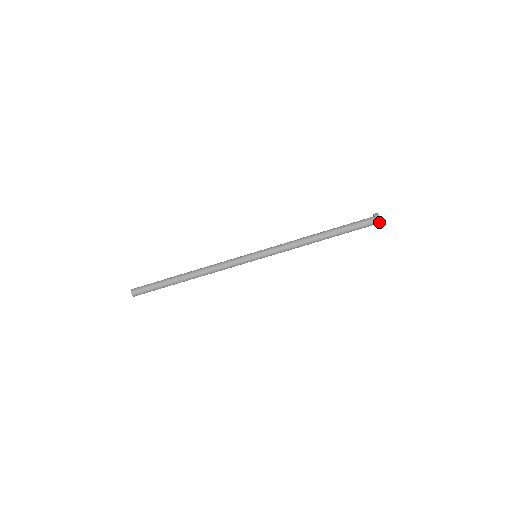
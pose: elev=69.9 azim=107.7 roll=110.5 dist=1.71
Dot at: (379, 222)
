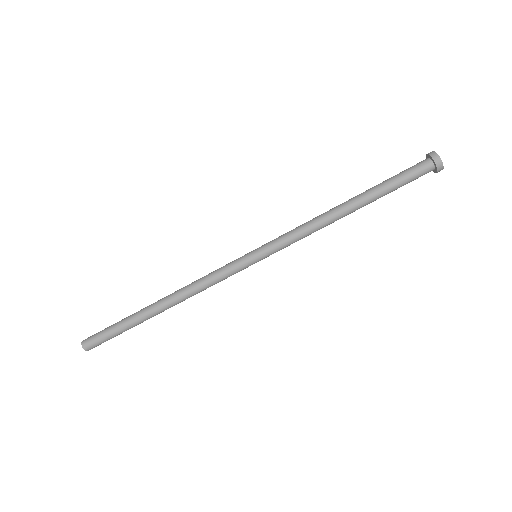
Dot at: (435, 155)
